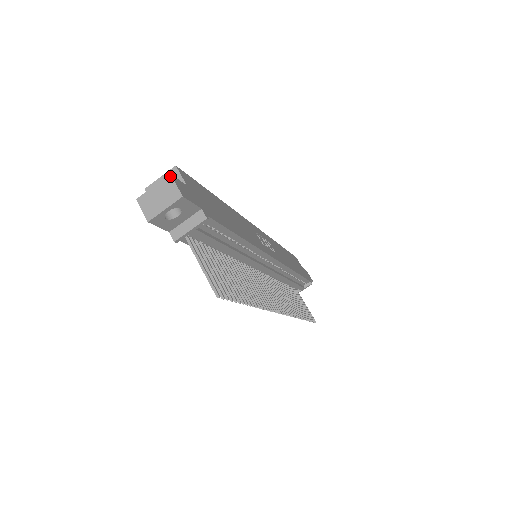
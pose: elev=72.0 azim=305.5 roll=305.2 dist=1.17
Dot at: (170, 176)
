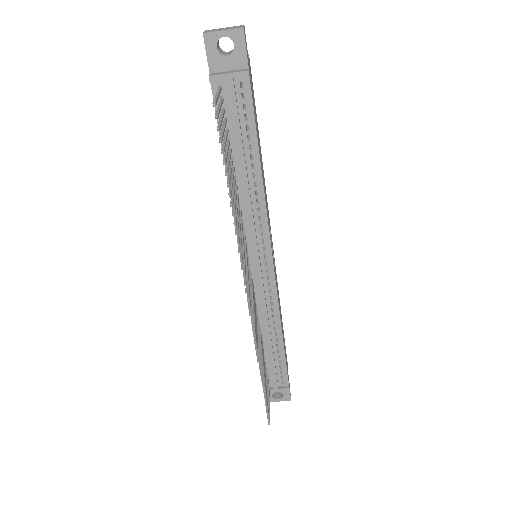
Dot at: (243, 25)
